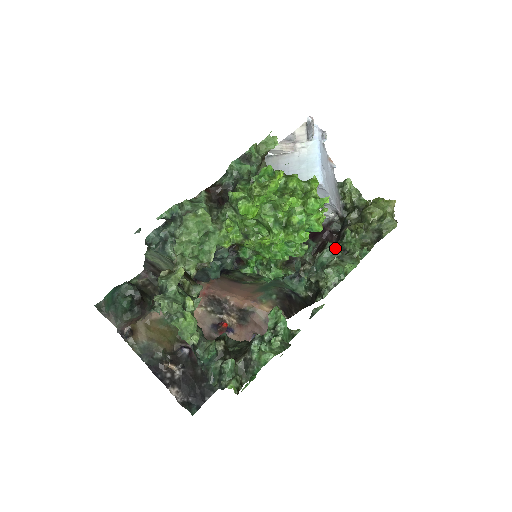
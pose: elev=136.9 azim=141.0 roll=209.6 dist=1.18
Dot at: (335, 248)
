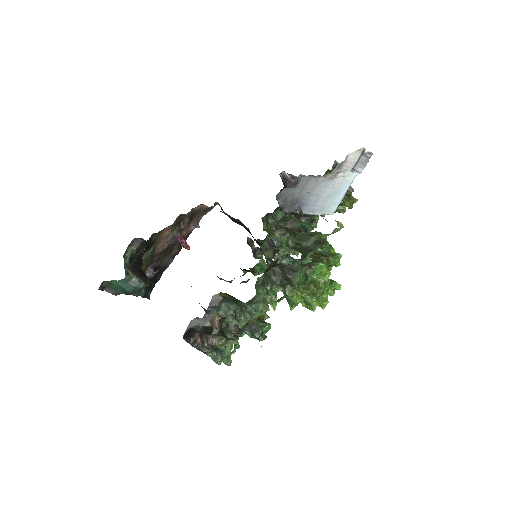
Dot at: occluded
